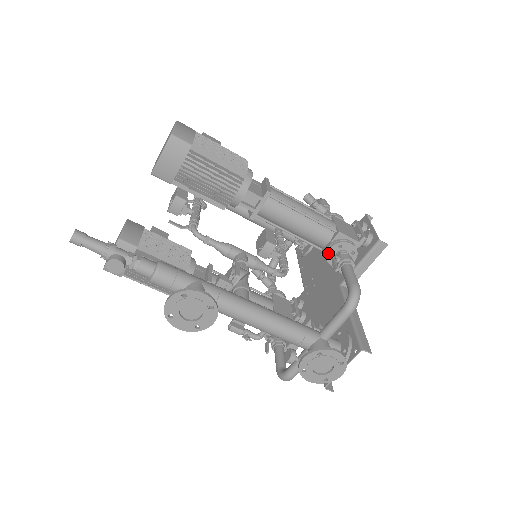
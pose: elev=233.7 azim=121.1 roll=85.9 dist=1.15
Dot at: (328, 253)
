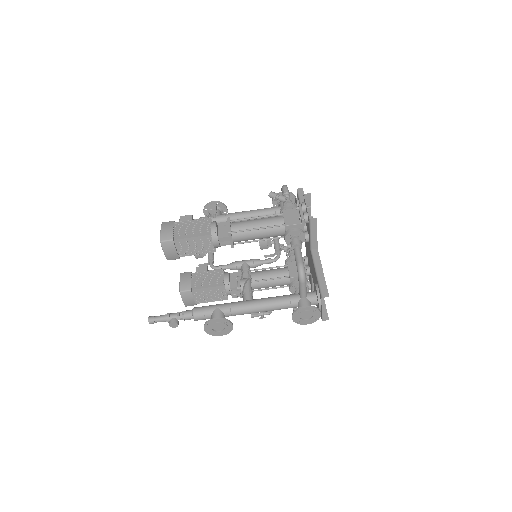
Dot at: (286, 242)
